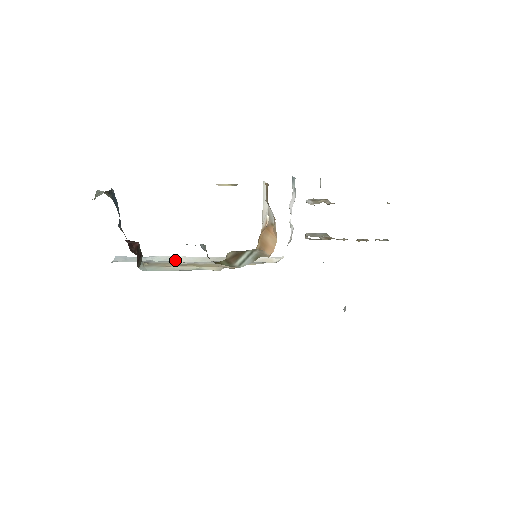
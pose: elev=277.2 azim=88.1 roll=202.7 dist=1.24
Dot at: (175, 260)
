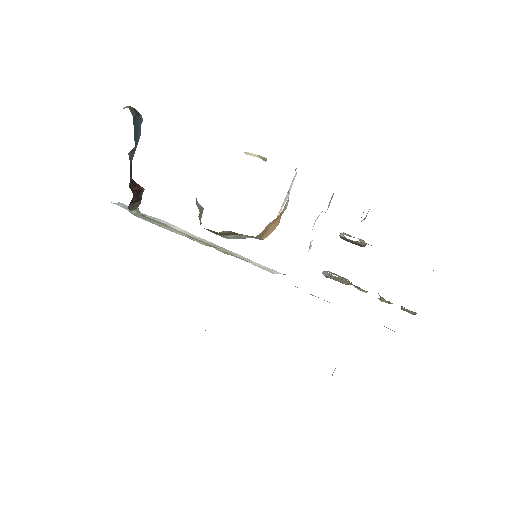
Dot at: occluded
